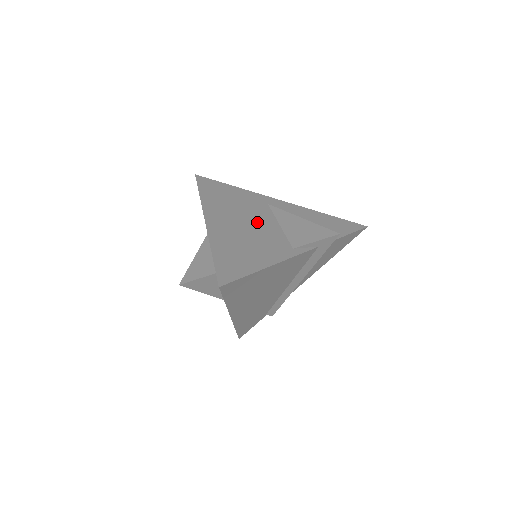
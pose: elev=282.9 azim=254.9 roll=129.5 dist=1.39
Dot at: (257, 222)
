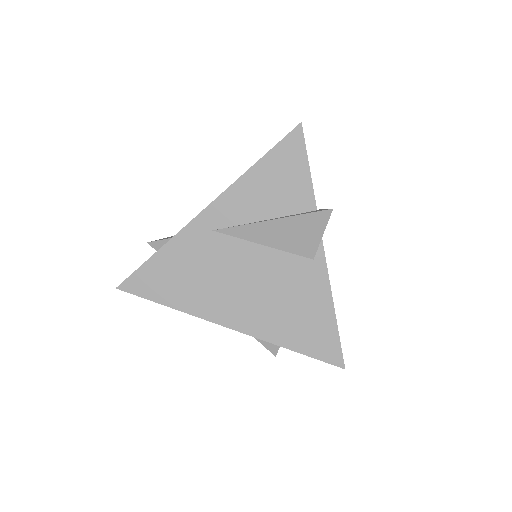
Dot at: (250, 270)
